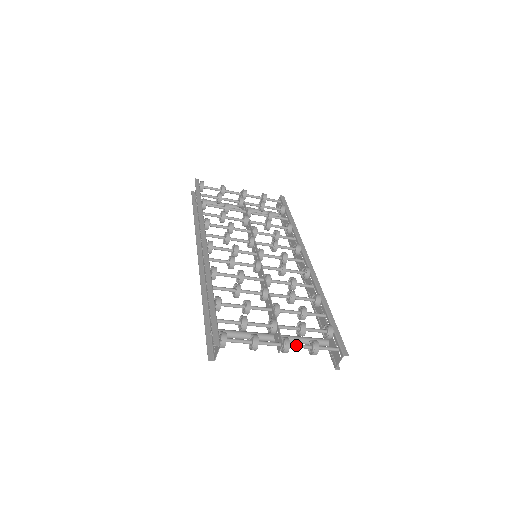
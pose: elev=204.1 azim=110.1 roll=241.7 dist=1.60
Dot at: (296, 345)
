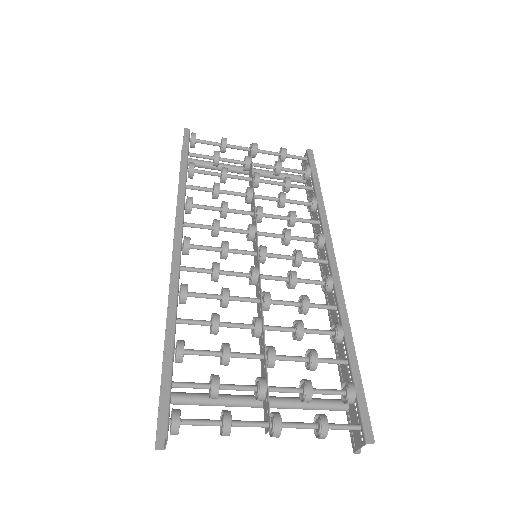
Dot at: (292, 425)
